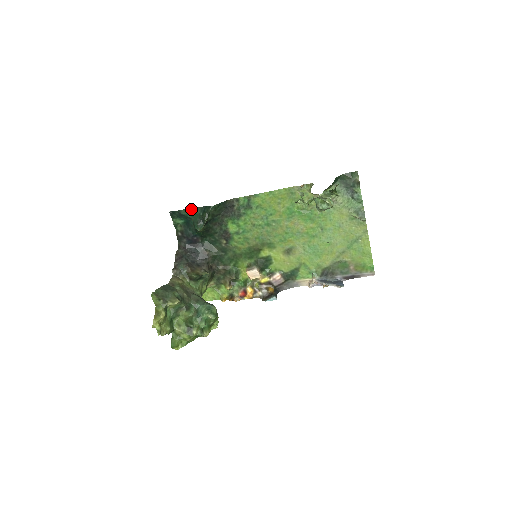
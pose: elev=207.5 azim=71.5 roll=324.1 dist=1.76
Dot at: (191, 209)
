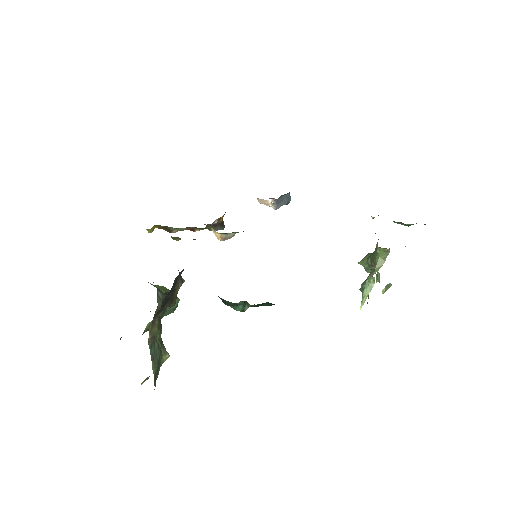
Dot at: occluded
